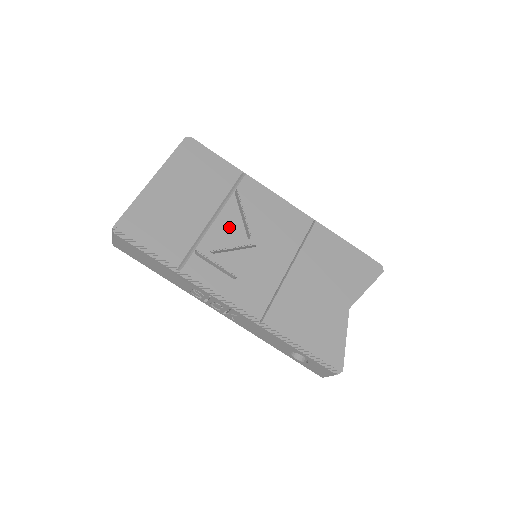
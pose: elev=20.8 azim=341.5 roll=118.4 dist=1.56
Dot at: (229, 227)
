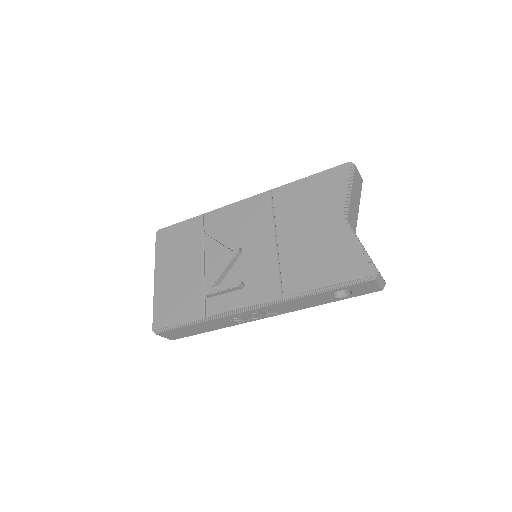
Dot at: (216, 258)
